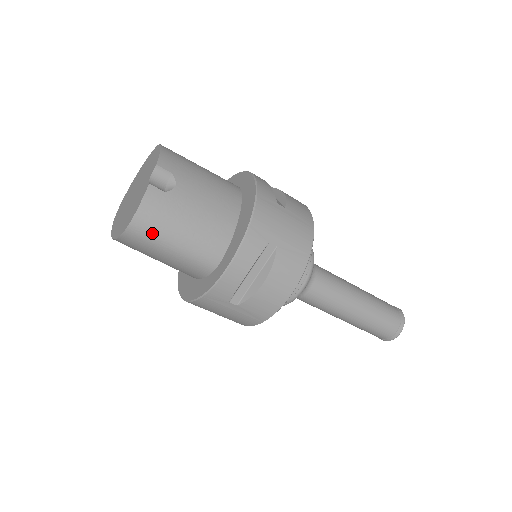
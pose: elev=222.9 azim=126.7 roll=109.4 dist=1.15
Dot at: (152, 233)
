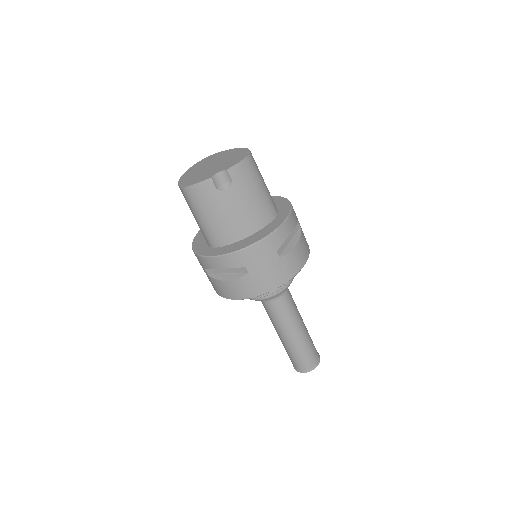
Dot at: (192, 202)
